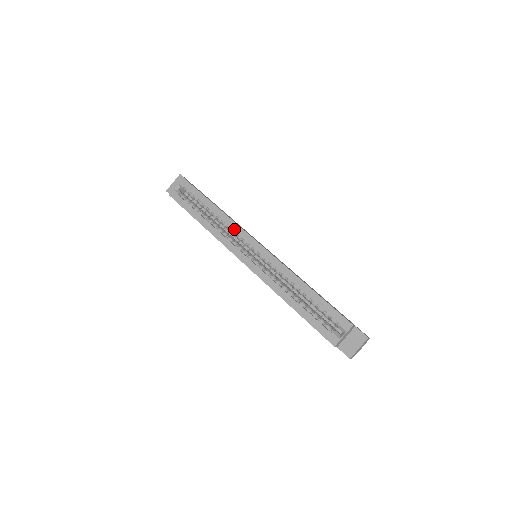
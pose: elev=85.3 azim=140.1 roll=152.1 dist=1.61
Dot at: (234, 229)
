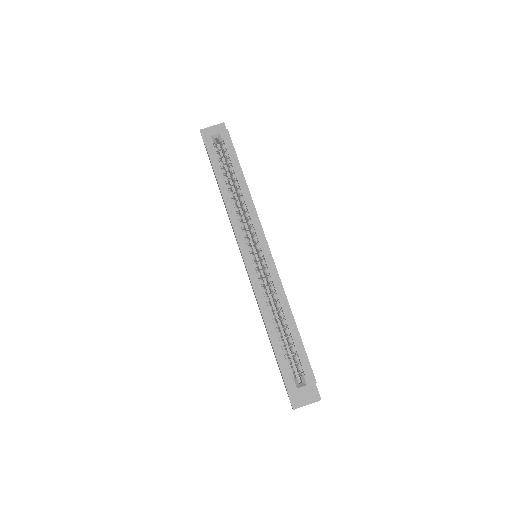
Dot at: (252, 218)
